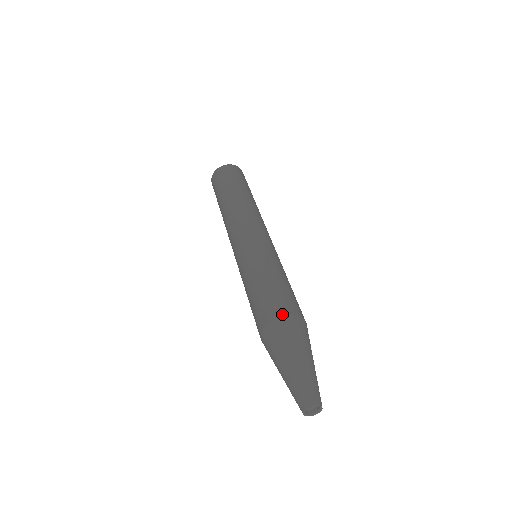
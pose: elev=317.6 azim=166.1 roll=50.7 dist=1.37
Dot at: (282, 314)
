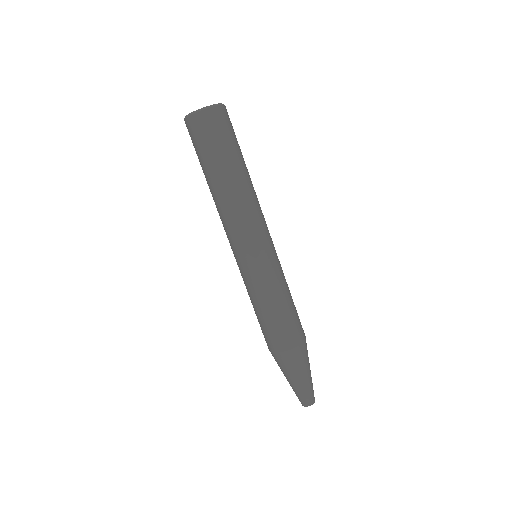
Dot at: (280, 350)
